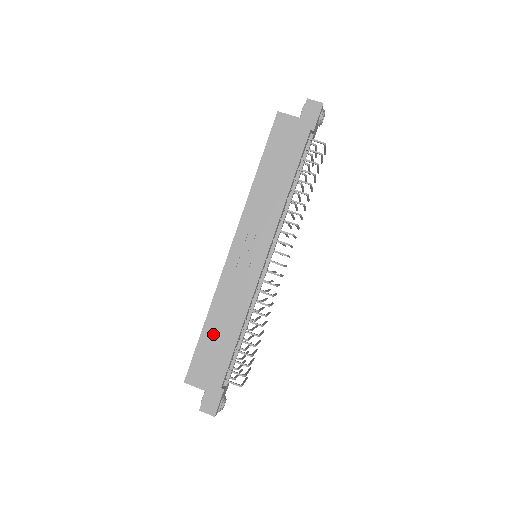
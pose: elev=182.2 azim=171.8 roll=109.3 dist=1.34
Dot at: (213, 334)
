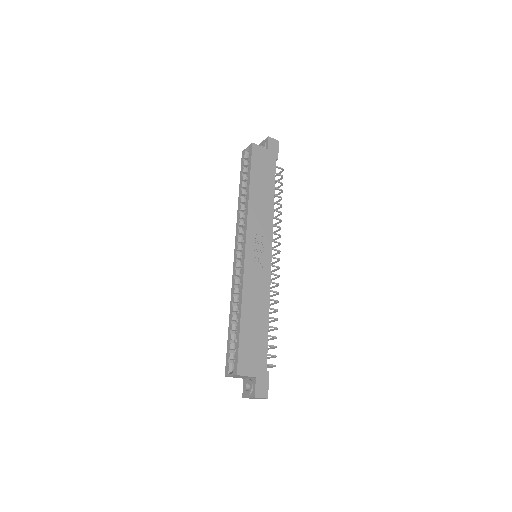
Dot at: (250, 324)
